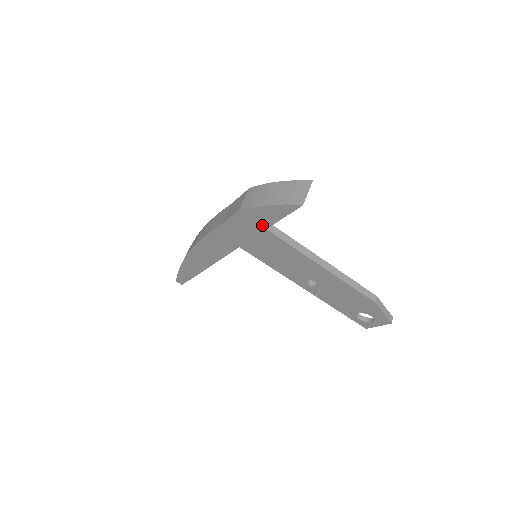
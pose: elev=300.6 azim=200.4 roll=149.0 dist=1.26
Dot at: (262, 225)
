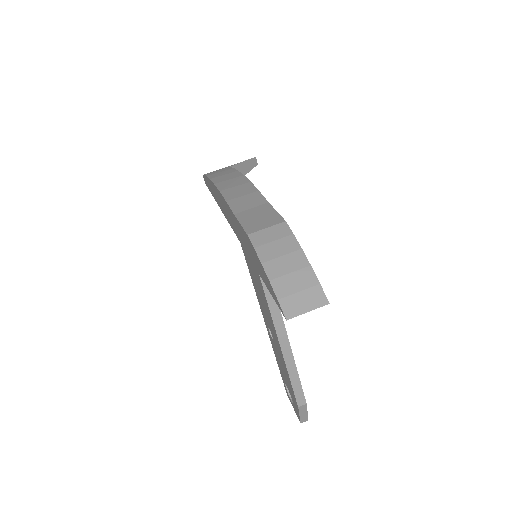
Dot at: (258, 267)
